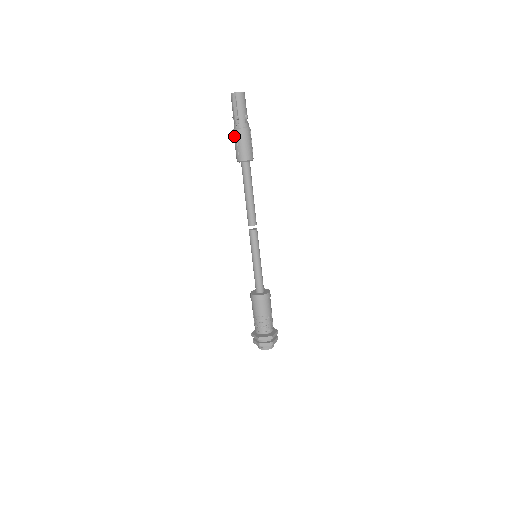
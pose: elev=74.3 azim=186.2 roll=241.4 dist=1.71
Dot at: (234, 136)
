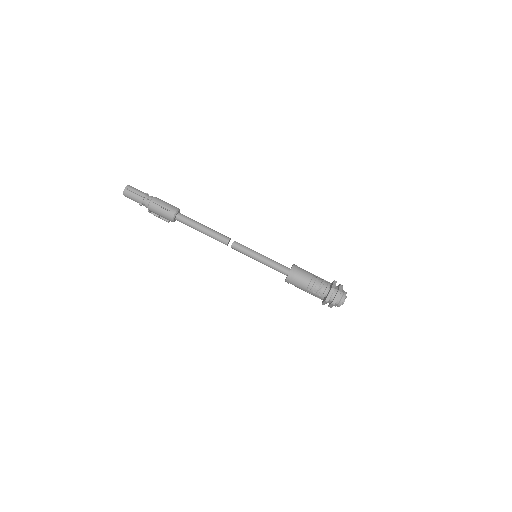
Dot at: (154, 207)
